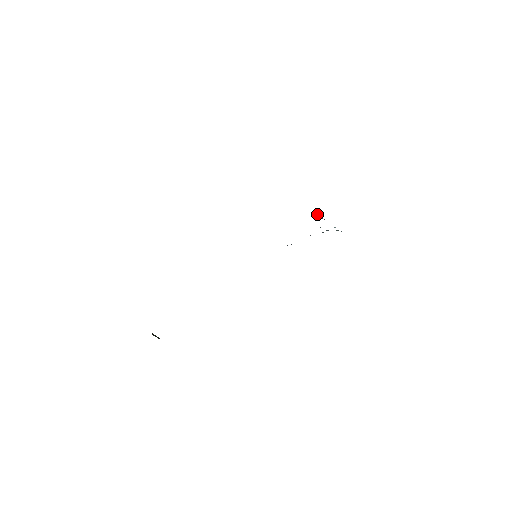
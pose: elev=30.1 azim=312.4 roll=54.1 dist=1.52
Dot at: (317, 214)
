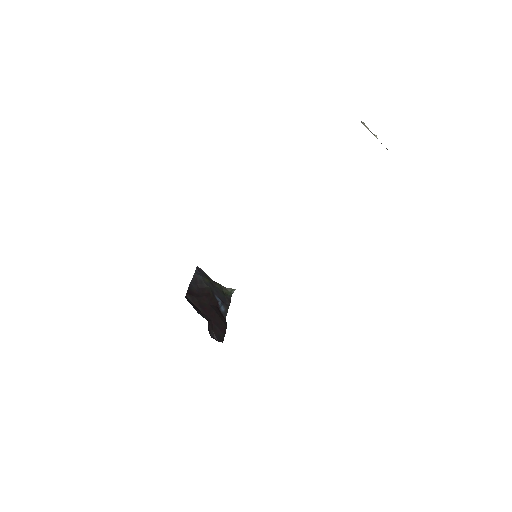
Dot at: occluded
